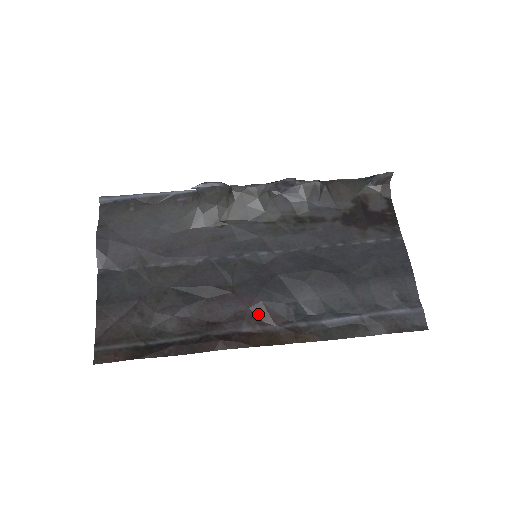
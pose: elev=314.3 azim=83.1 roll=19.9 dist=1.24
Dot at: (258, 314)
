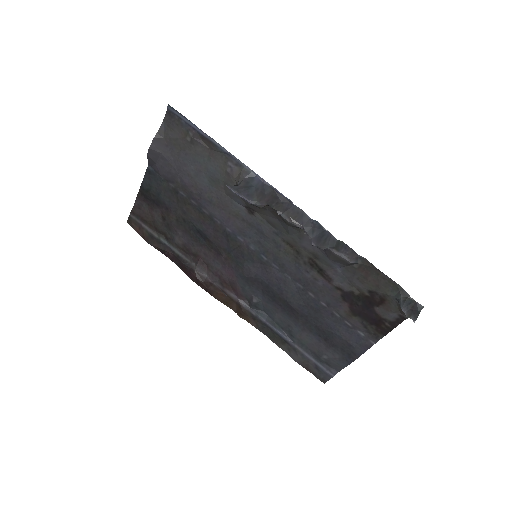
Dot at: (231, 284)
